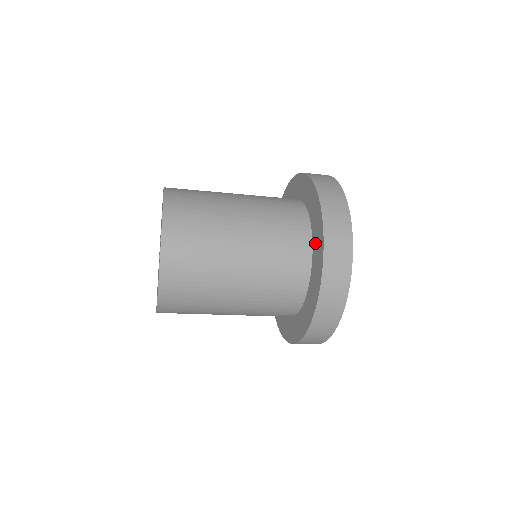
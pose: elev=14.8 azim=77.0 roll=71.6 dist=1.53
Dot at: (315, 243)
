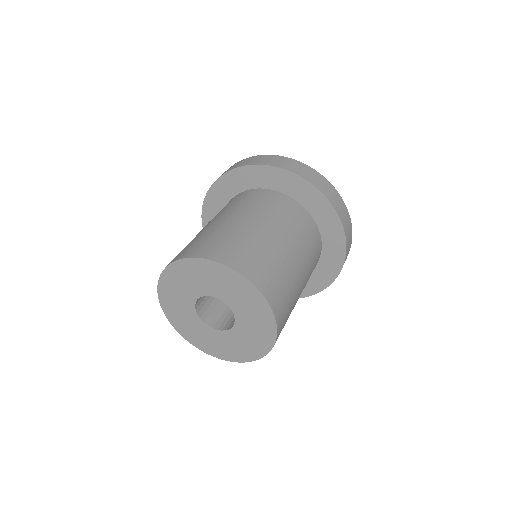
Dot at: (324, 266)
